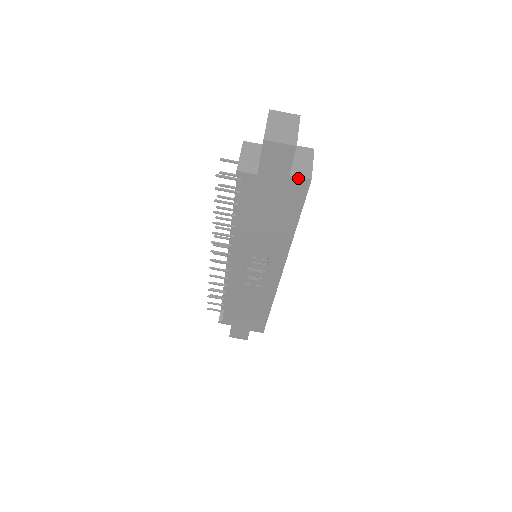
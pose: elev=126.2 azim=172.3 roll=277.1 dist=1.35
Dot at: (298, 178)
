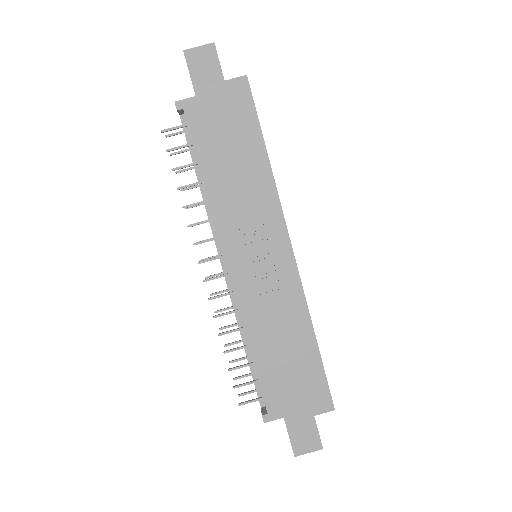
Dot at: (234, 80)
